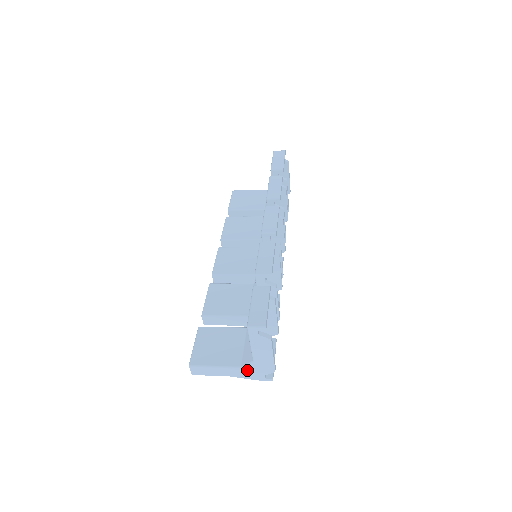
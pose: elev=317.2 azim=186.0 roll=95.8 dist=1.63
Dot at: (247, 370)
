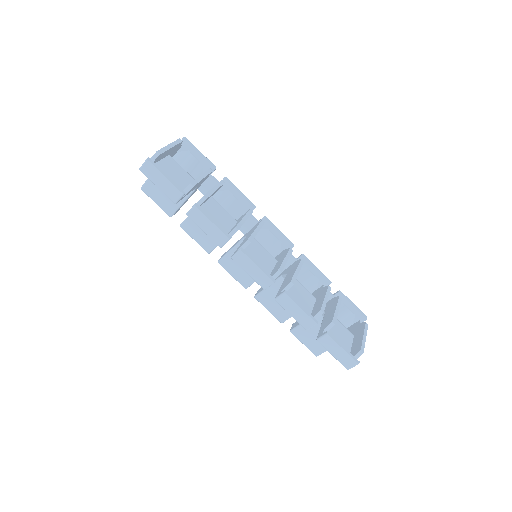
Dot at: occluded
